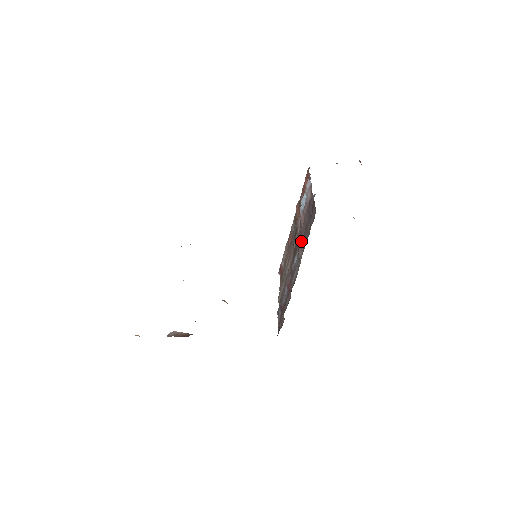
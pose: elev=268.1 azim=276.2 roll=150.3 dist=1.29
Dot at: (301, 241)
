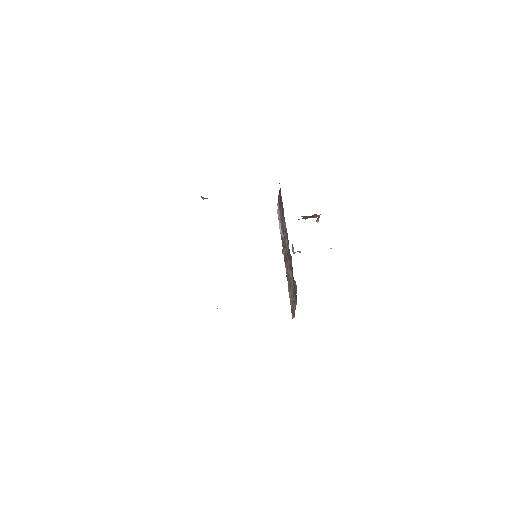
Dot at: occluded
